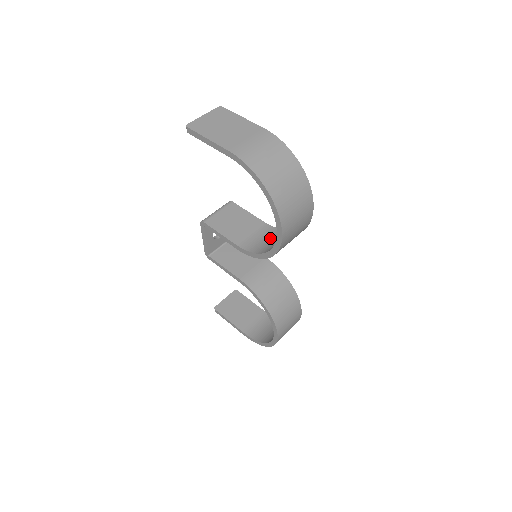
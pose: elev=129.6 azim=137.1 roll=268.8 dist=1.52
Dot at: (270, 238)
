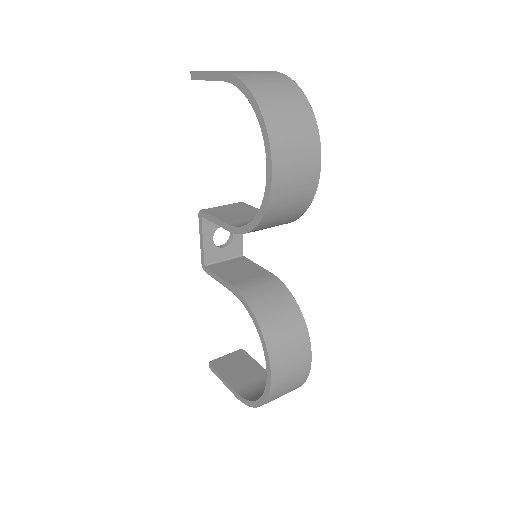
Dot at: occluded
